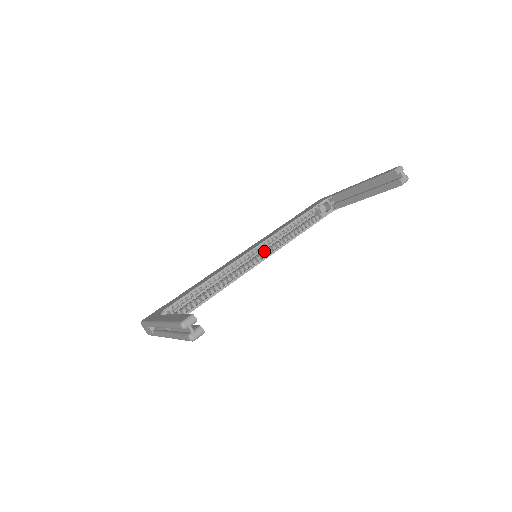
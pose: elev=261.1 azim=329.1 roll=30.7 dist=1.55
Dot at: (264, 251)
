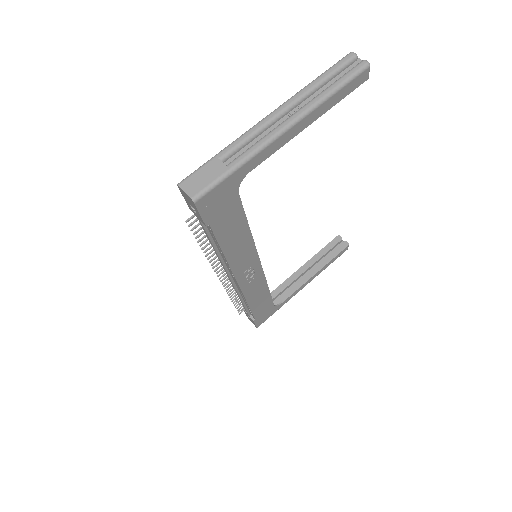
Dot at: occluded
